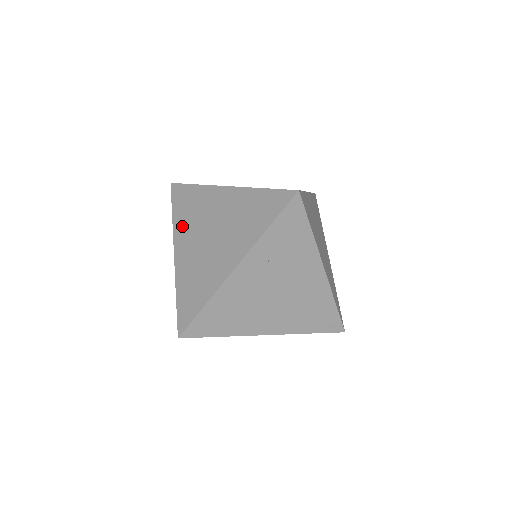
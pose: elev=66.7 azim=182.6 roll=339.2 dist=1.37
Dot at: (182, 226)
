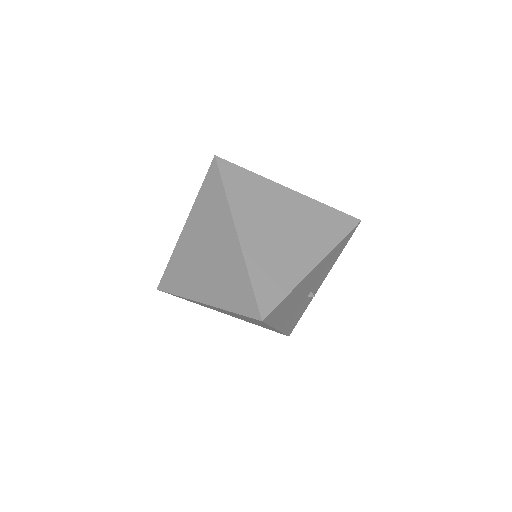
Dot at: (188, 286)
